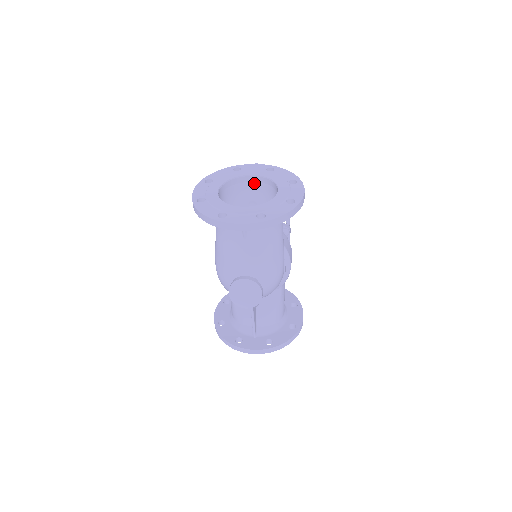
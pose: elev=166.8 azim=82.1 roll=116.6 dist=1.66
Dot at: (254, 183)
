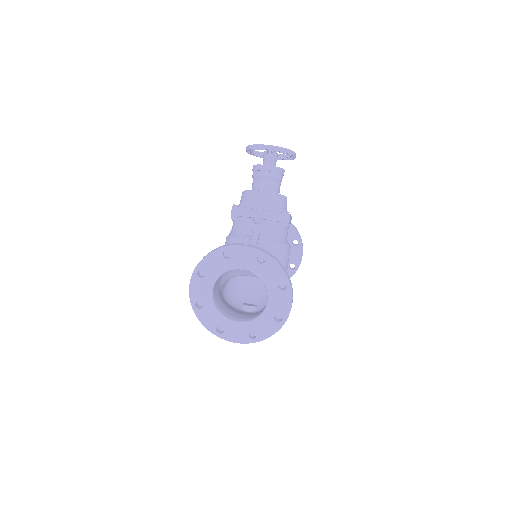
Dot at: occluded
